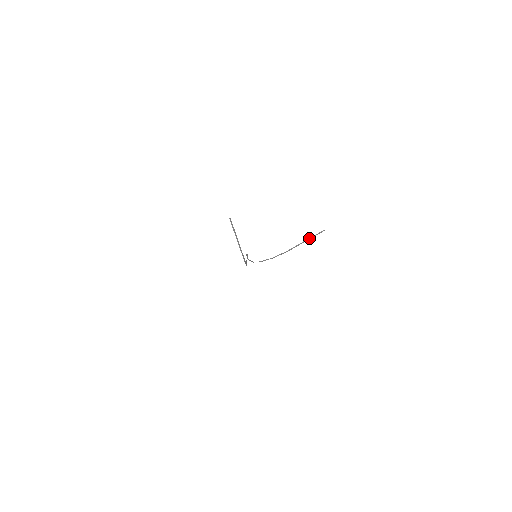
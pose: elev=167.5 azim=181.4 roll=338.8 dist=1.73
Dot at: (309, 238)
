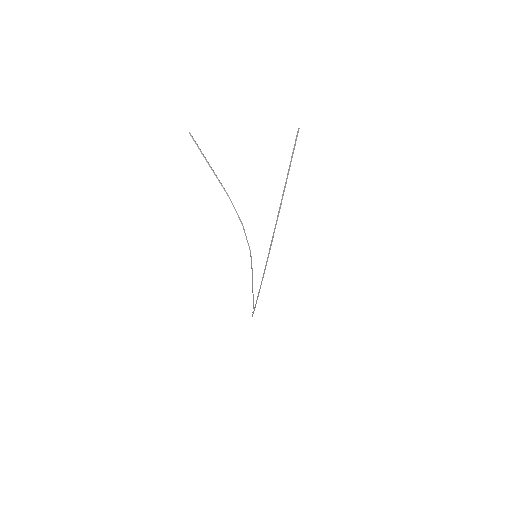
Dot at: (291, 158)
